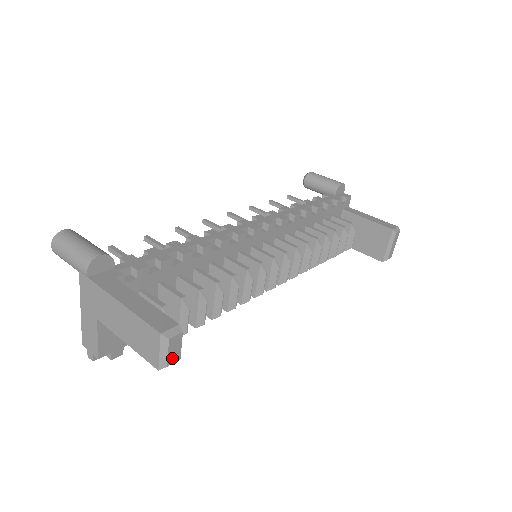
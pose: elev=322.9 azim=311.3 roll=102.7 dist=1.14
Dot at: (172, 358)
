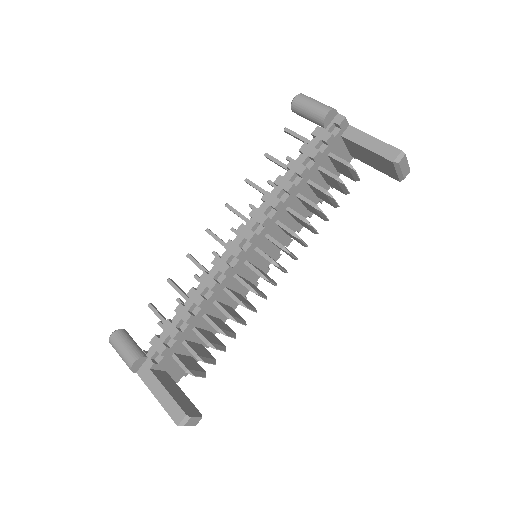
Dot at: (196, 423)
